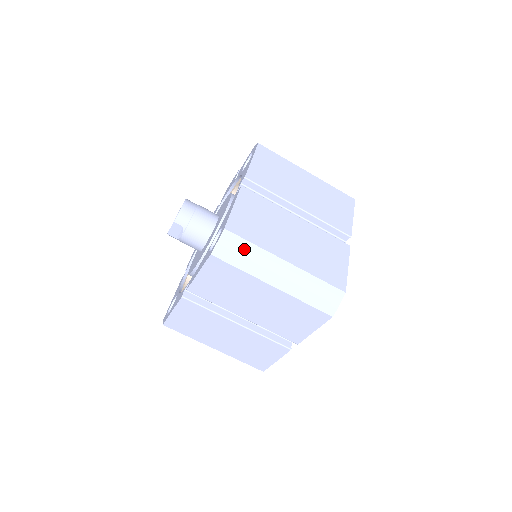
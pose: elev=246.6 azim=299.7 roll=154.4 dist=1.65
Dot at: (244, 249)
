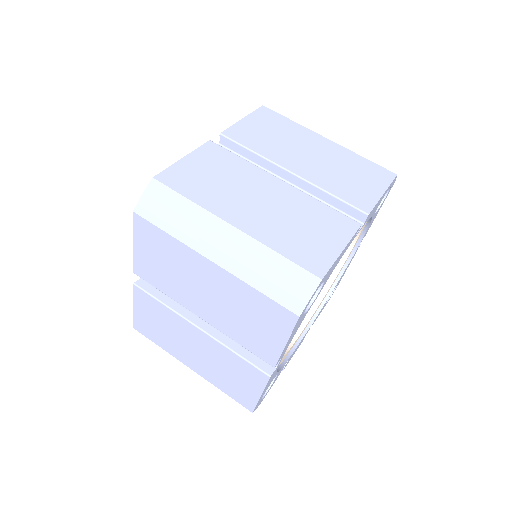
Dot at: occluded
